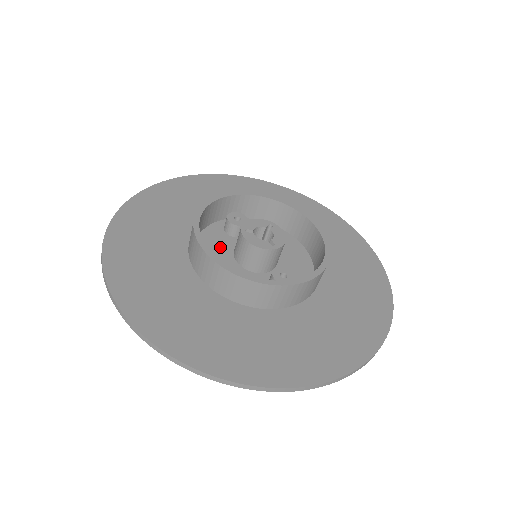
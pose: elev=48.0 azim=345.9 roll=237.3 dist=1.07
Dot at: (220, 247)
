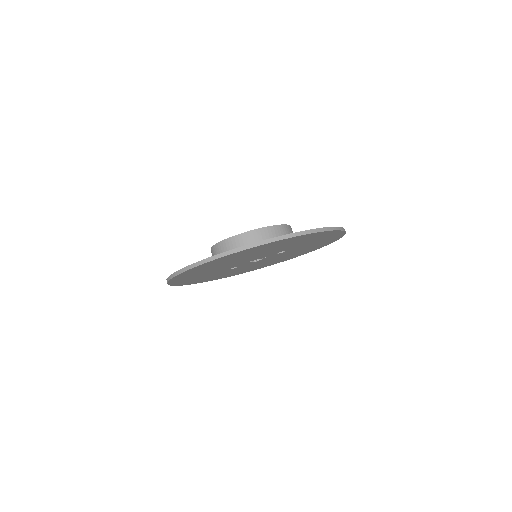
Dot at: occluded
